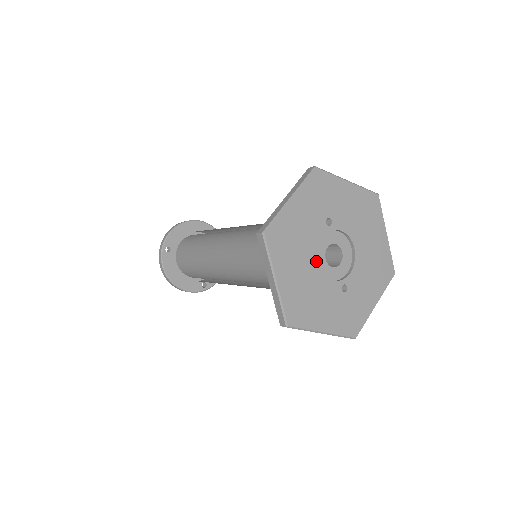
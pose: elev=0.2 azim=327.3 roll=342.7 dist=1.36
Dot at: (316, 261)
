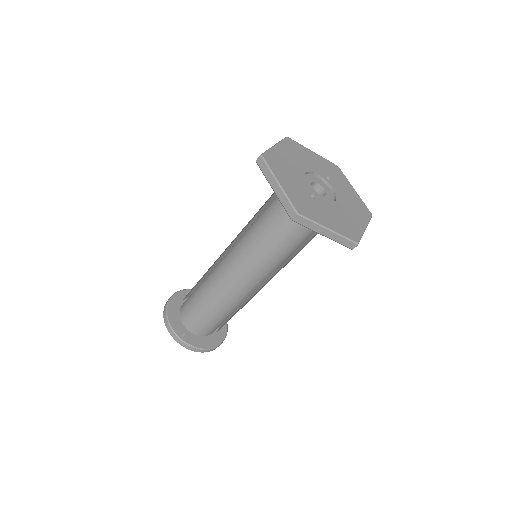
Dot at: (305, 171)
